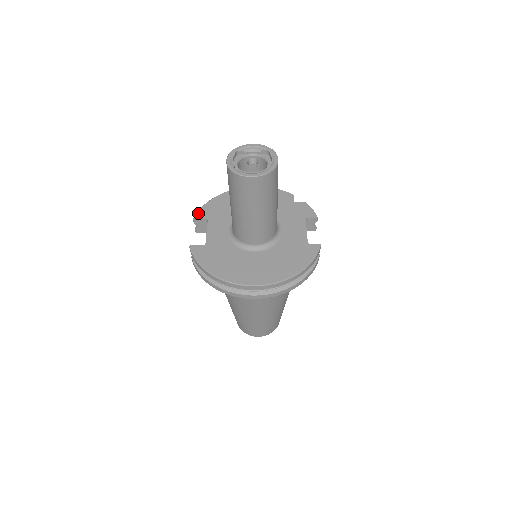
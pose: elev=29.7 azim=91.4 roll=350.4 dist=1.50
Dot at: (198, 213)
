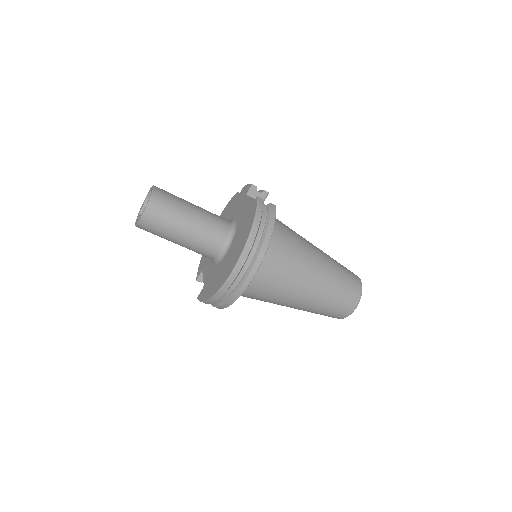
Dot at: (197, 274)
